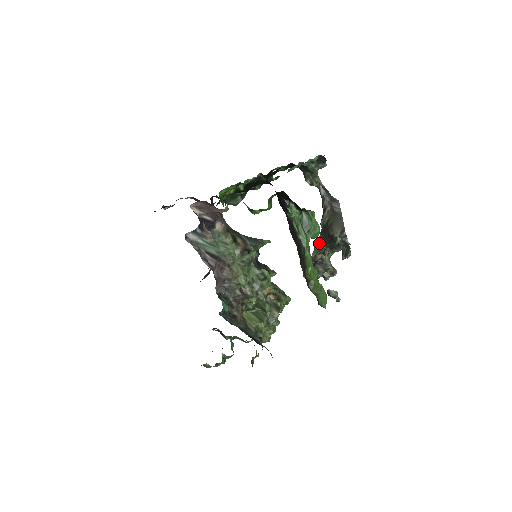
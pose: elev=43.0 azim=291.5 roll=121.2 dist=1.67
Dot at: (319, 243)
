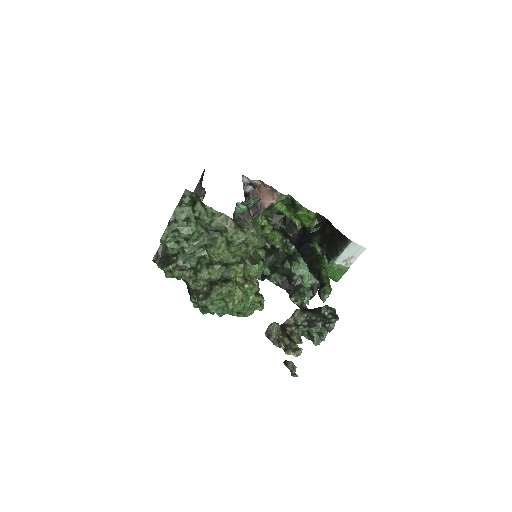
Dot at: (302, 309)
